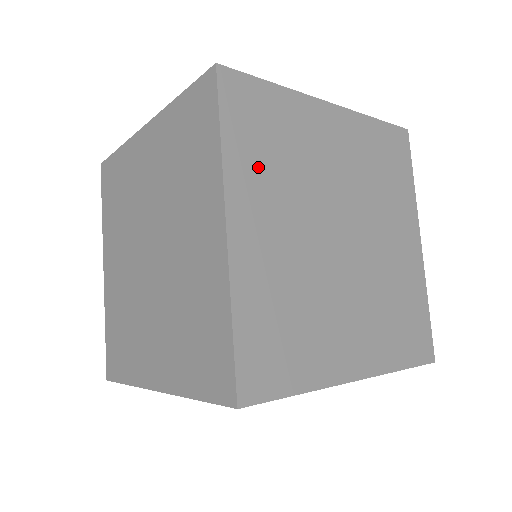
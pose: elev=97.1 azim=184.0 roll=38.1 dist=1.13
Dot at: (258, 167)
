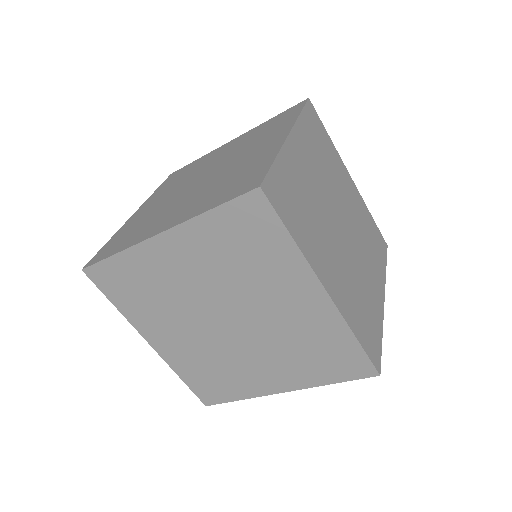
Dot at: (308, 233)
